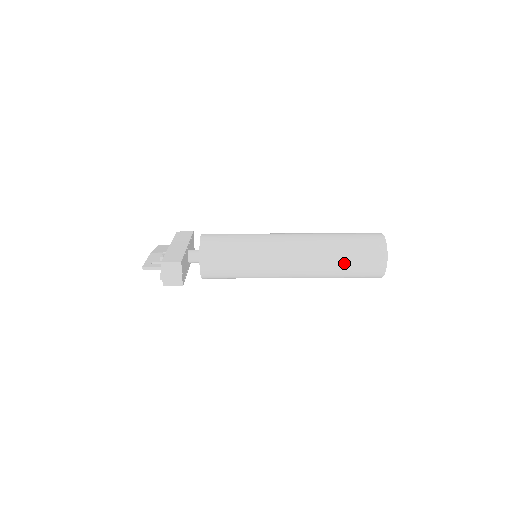
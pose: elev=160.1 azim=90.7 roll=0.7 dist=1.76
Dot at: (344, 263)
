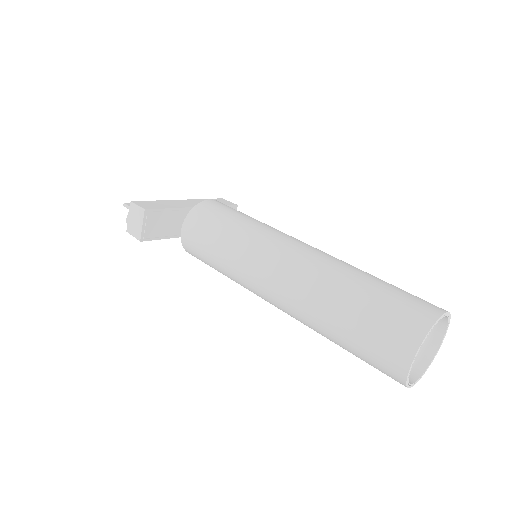
Dot at: (341, 321)
